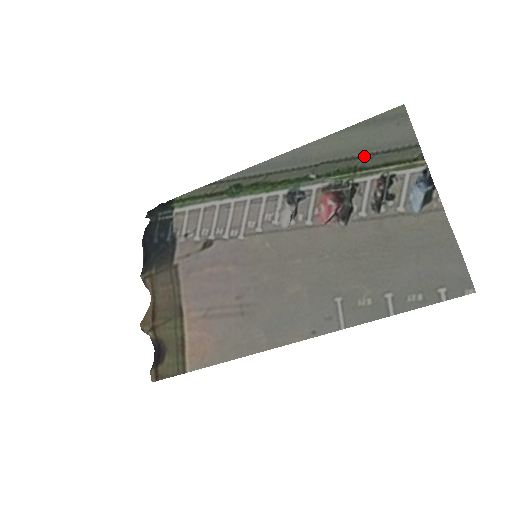
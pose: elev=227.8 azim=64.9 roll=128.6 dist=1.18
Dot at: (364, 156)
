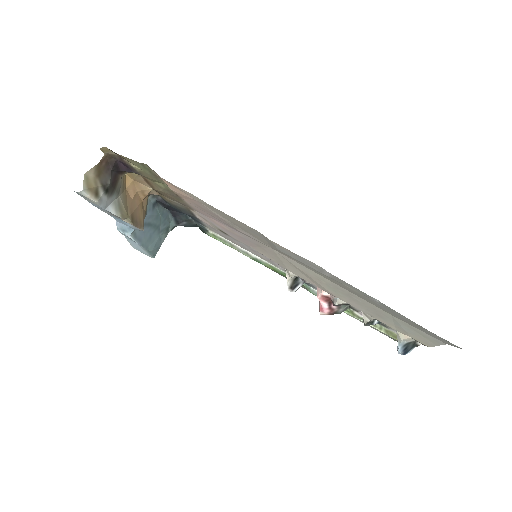
Dot at: occluded
